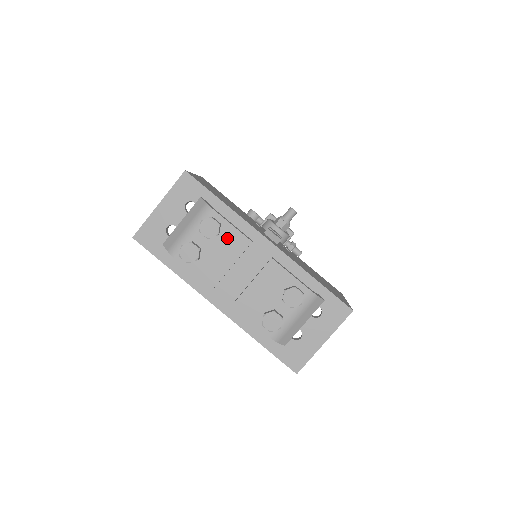
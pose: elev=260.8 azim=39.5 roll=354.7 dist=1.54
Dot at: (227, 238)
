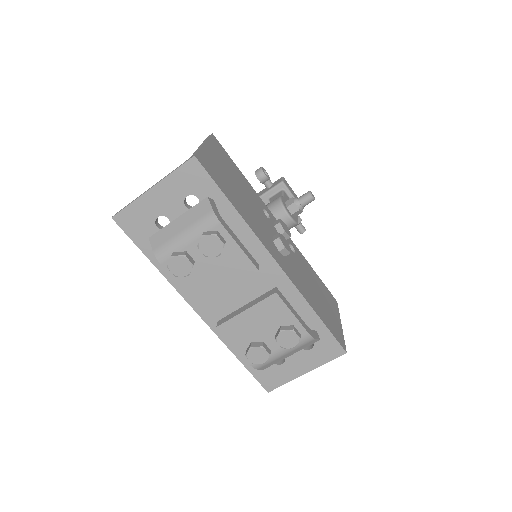
Dot at: (229, 258)
